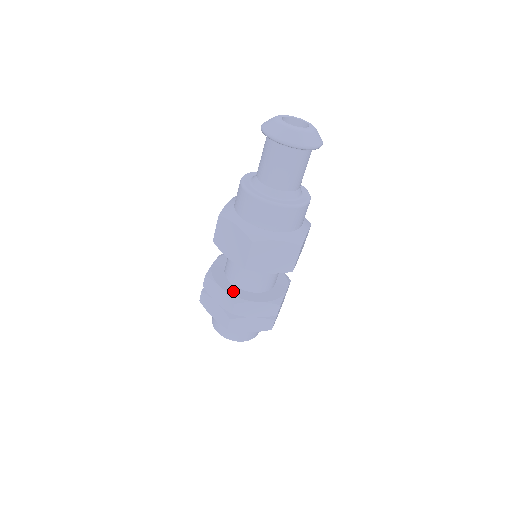
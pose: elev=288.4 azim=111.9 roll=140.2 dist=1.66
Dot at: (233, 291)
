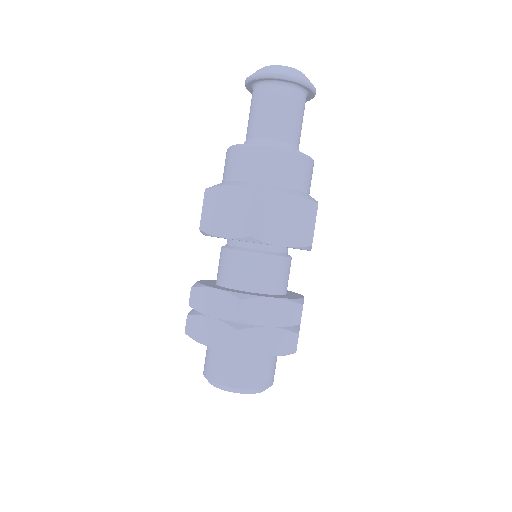
Dot at: (235, 291)
